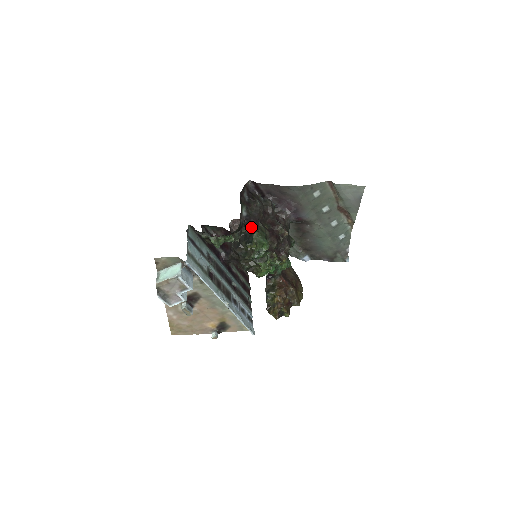
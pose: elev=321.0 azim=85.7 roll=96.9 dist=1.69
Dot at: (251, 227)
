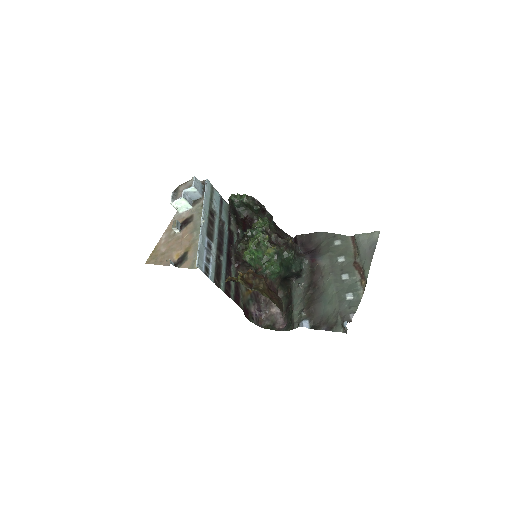
Dot at: occluded
